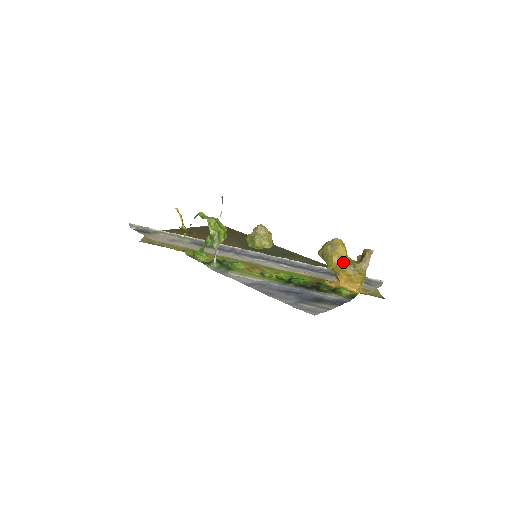
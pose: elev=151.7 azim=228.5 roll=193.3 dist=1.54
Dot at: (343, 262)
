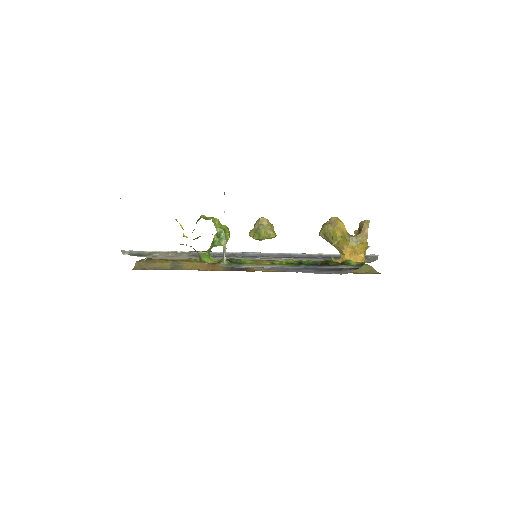
Dot at: (345, 235)
